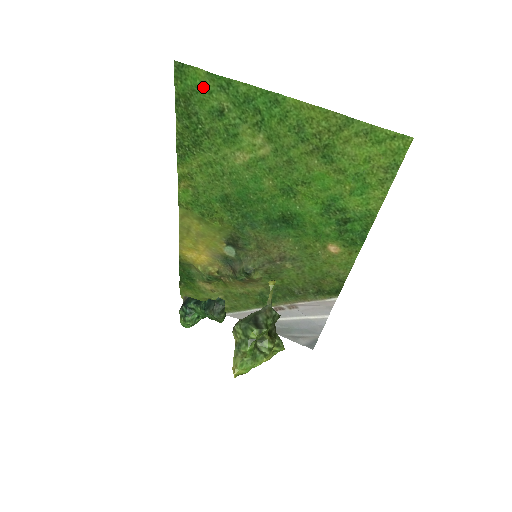
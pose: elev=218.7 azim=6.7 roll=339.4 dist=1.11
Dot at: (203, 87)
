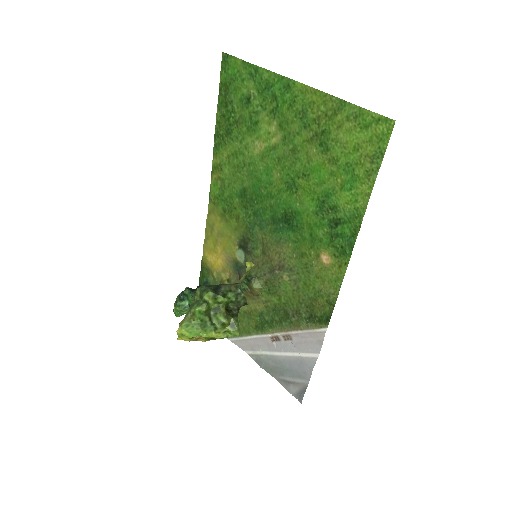
Dot at: (238, 75)
